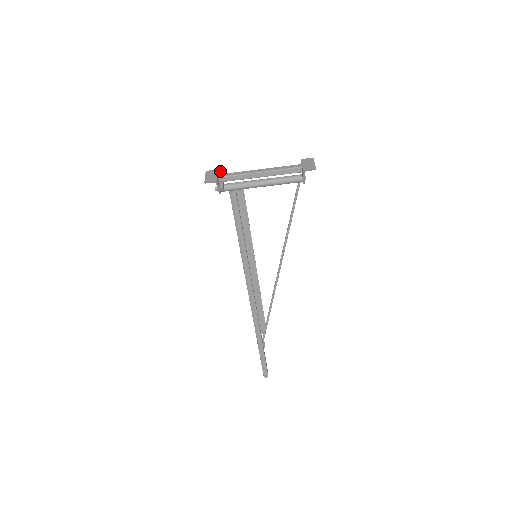
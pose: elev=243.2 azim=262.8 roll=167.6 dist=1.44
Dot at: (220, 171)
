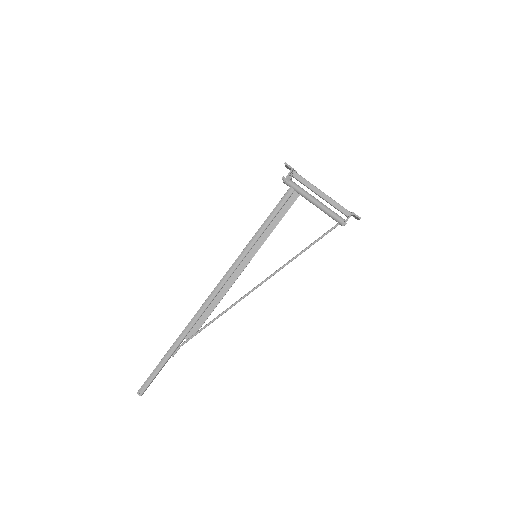
Dot at: occluded
